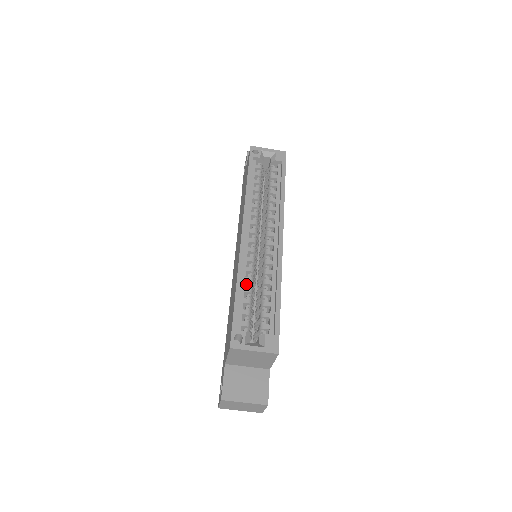
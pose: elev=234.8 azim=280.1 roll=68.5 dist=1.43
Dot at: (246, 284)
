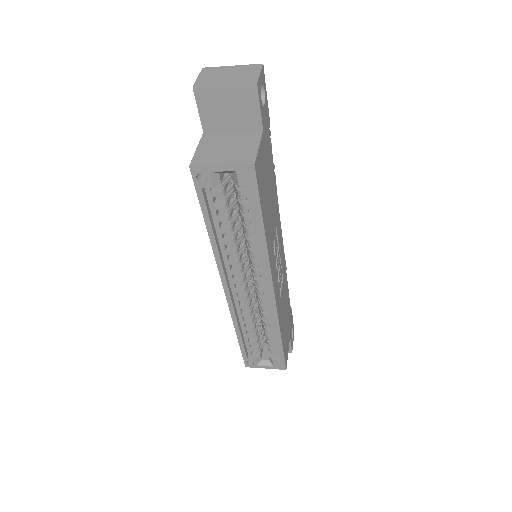
Dot at: (247, 319)
